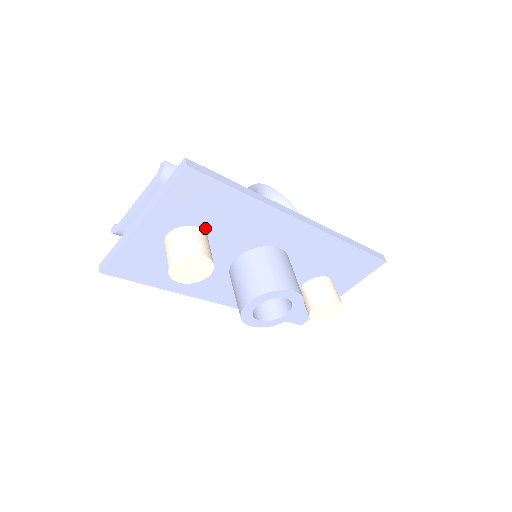
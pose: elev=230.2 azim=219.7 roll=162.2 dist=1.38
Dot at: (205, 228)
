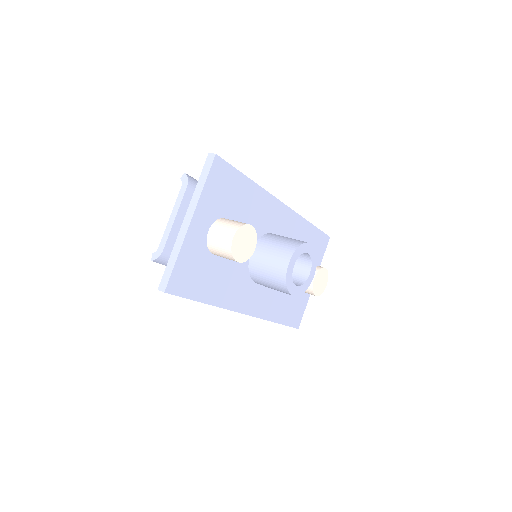
Dot at: occluded
